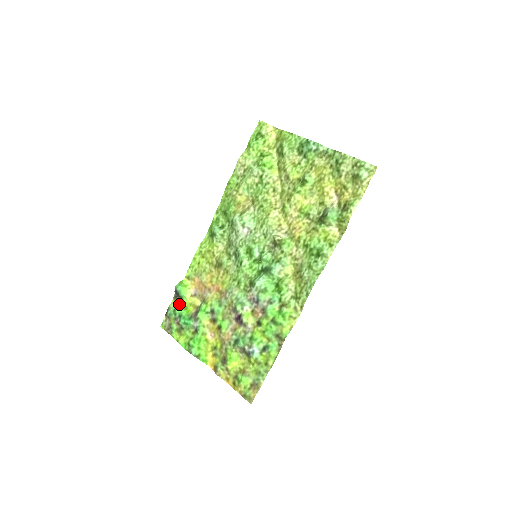
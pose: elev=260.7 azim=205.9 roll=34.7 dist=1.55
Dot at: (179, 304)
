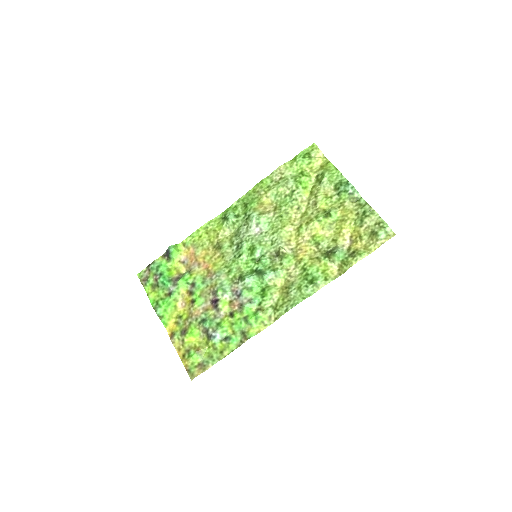
Dot at: (165, 263)
